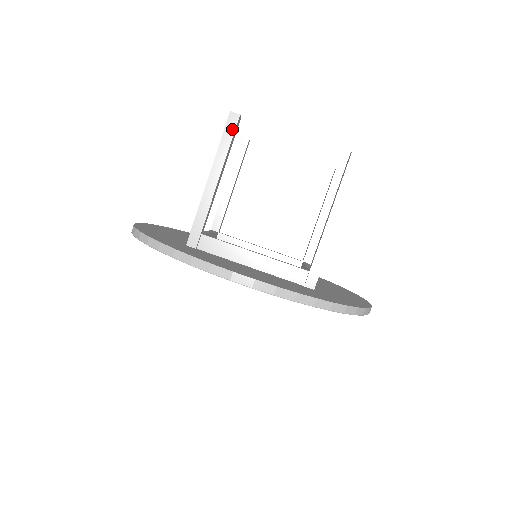
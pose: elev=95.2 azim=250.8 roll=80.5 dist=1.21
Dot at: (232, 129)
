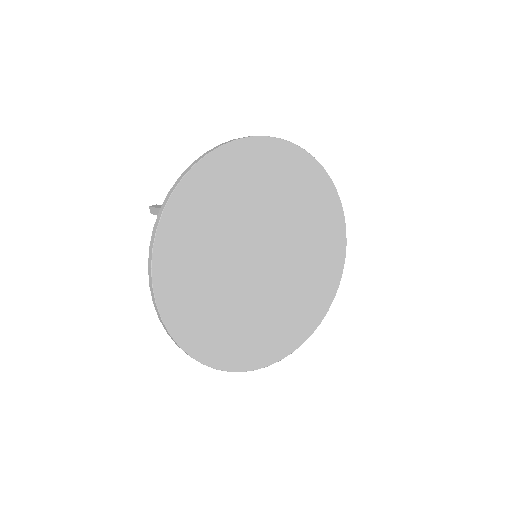
Dot at: (159, 206)
